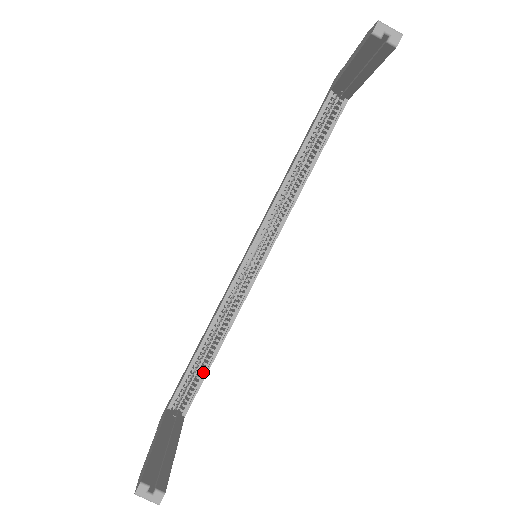
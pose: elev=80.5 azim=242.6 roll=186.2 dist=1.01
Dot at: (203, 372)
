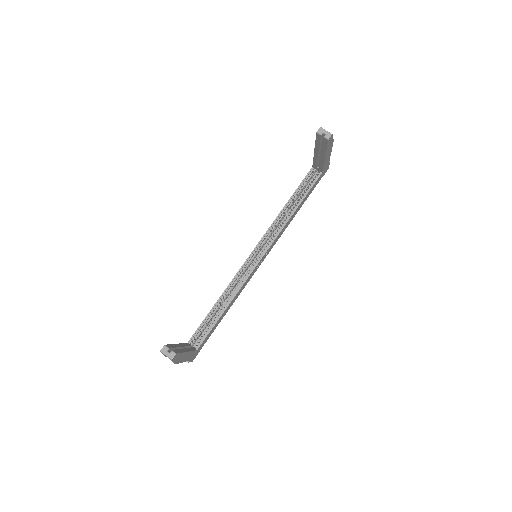
Dot at: (213, 323)
